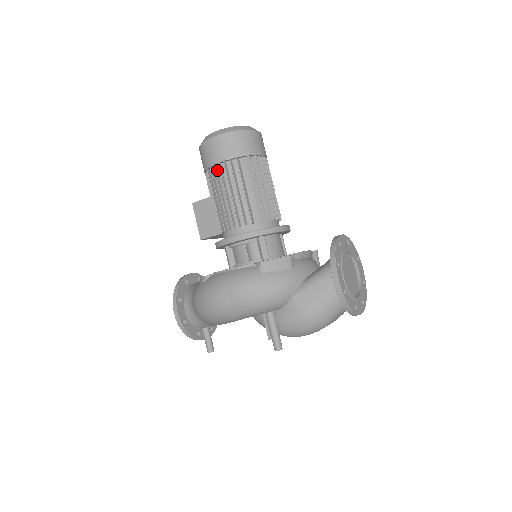
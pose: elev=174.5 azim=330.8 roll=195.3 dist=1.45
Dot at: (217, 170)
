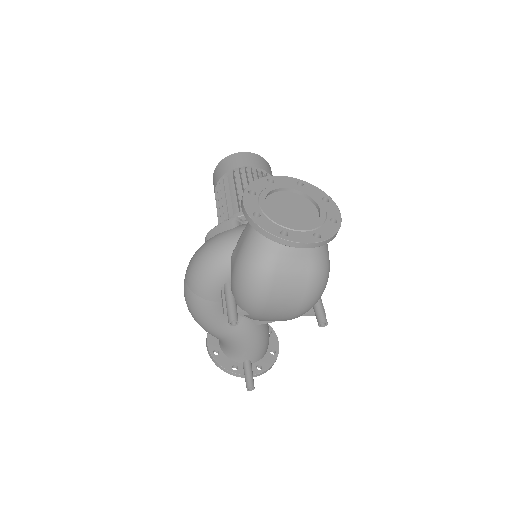
Dot at: occluded
